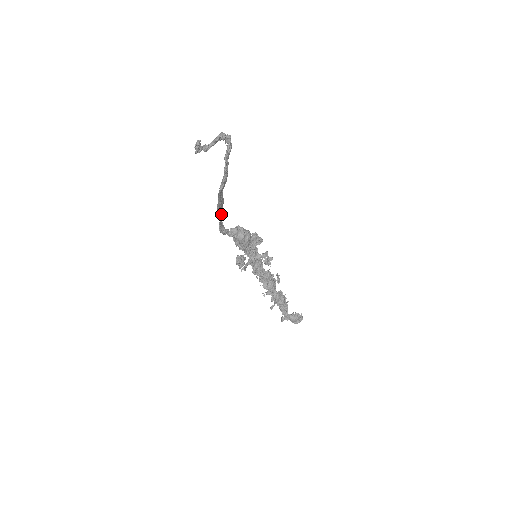
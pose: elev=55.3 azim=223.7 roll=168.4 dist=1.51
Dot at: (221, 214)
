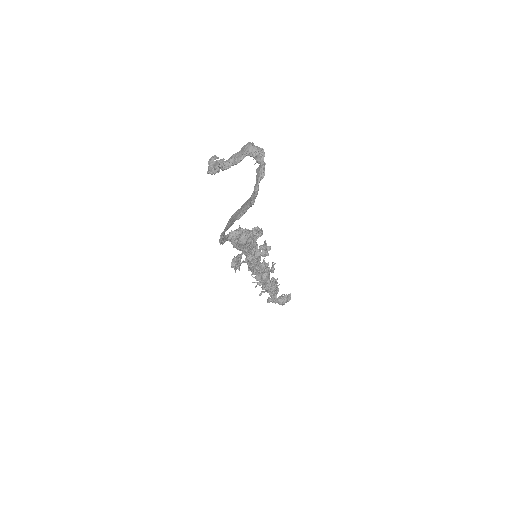
Dot at: occluded
